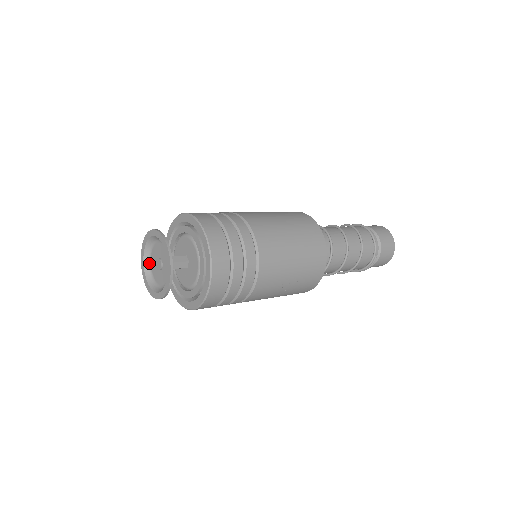
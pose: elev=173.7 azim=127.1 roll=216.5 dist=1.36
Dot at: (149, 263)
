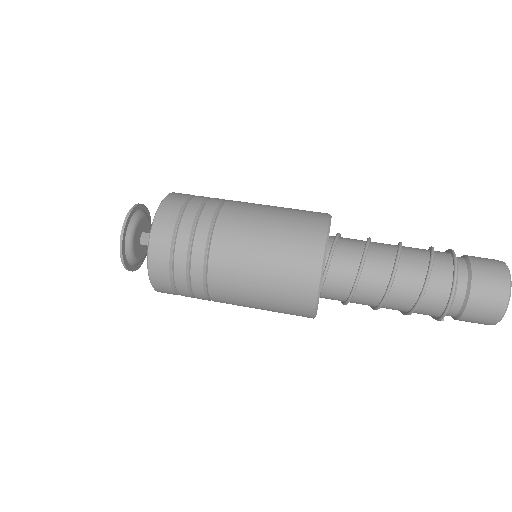
Dot at: occluded
